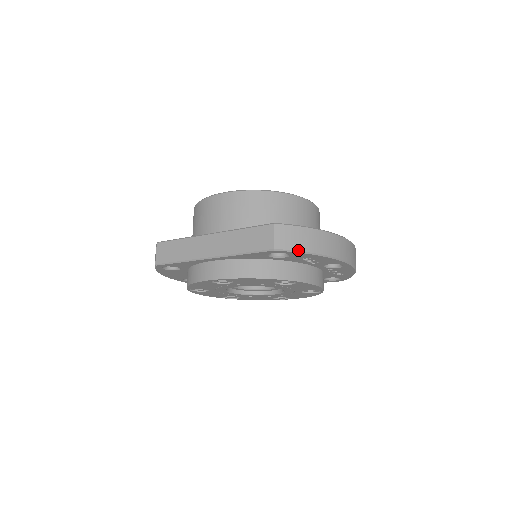
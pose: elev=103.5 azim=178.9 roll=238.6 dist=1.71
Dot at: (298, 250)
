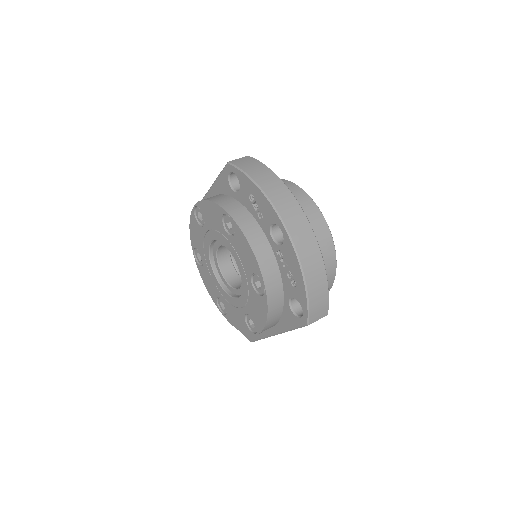
Dot at: (242, 169)
